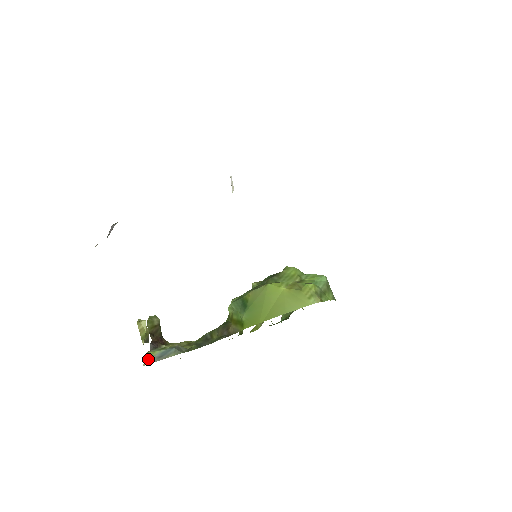
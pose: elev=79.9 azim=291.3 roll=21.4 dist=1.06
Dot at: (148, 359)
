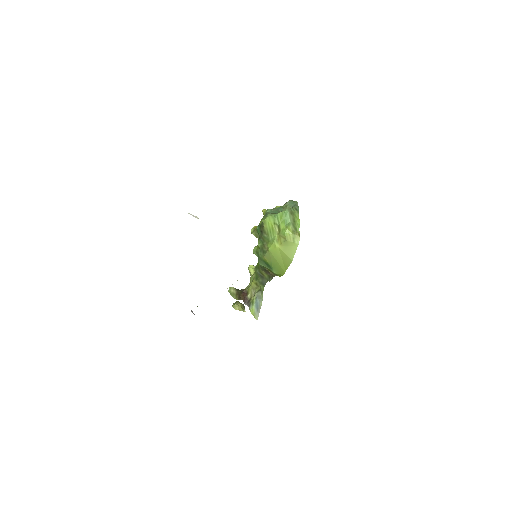
Dot at: (255, 315)
